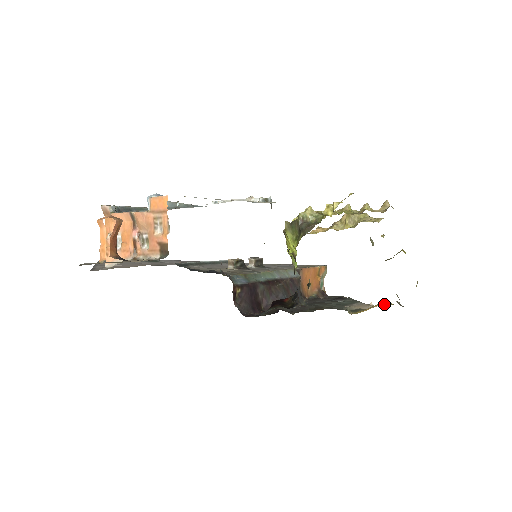
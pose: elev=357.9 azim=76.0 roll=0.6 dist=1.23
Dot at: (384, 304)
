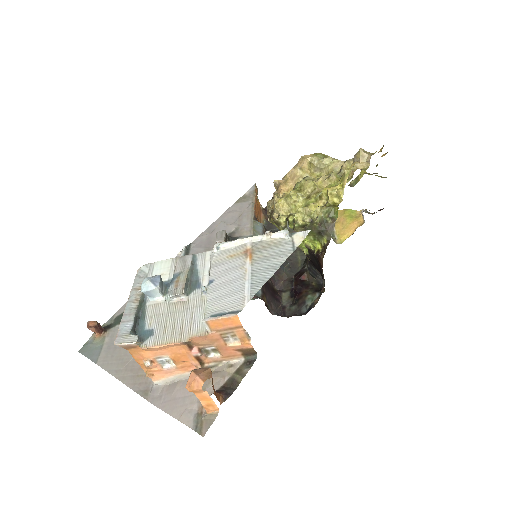
Dot at: (351, 215)
